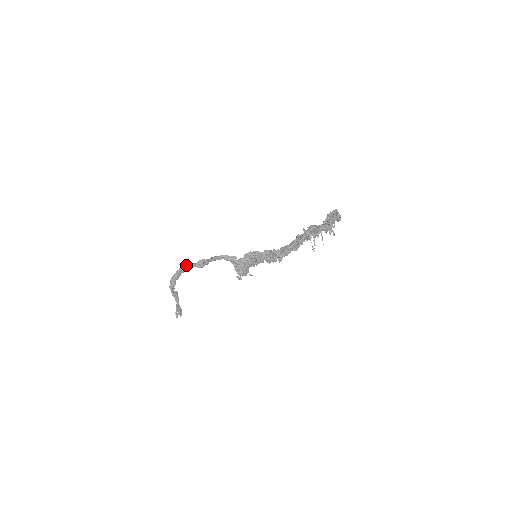
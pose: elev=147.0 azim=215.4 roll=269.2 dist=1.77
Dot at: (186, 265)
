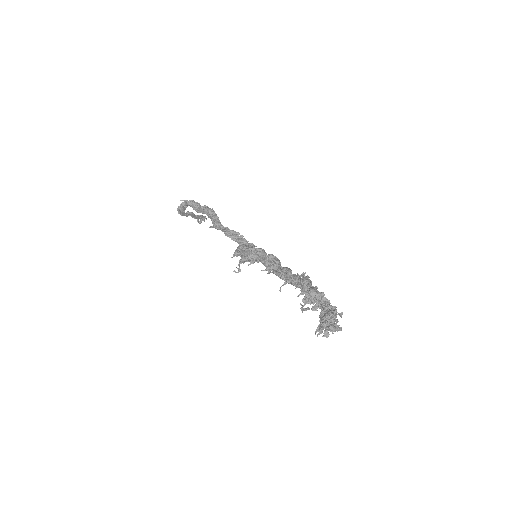
Dot at: (188, 205)
